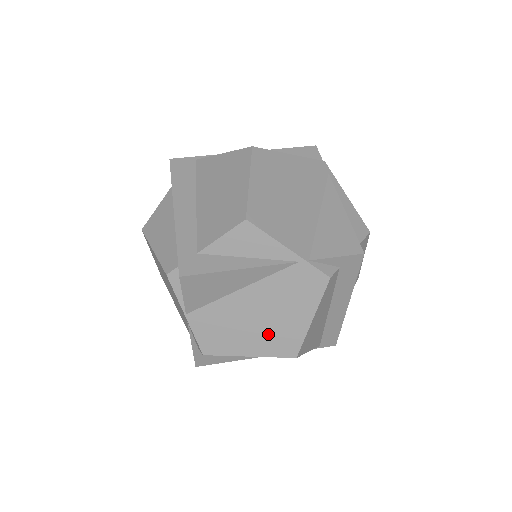
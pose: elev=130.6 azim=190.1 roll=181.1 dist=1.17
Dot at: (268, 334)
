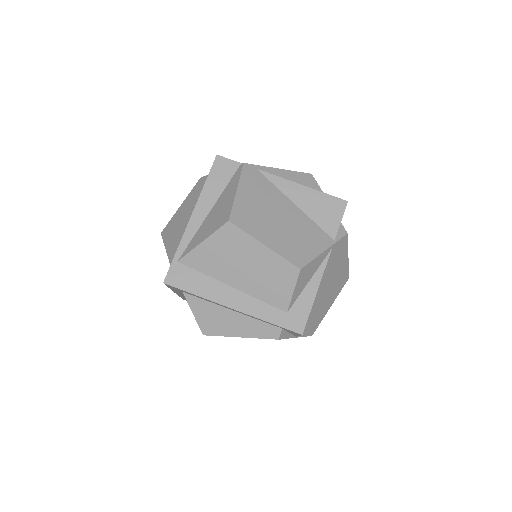
Dot at: (334, 289)
